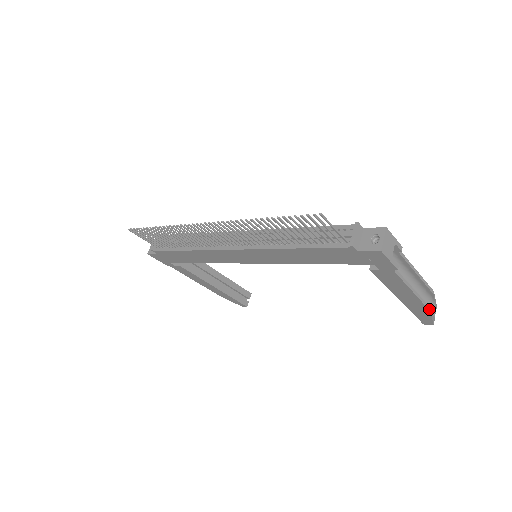
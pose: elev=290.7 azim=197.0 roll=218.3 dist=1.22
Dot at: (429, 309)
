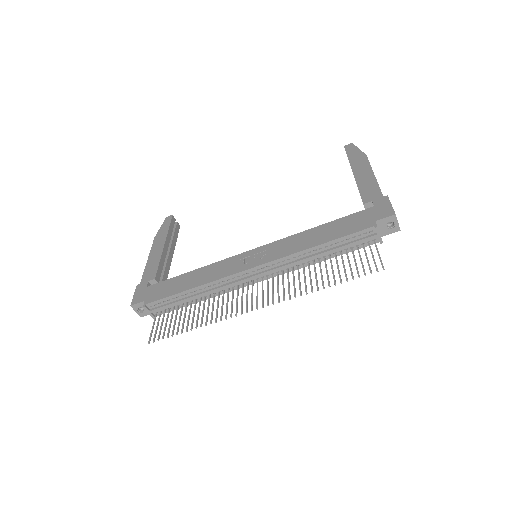
Dot at: occluded
